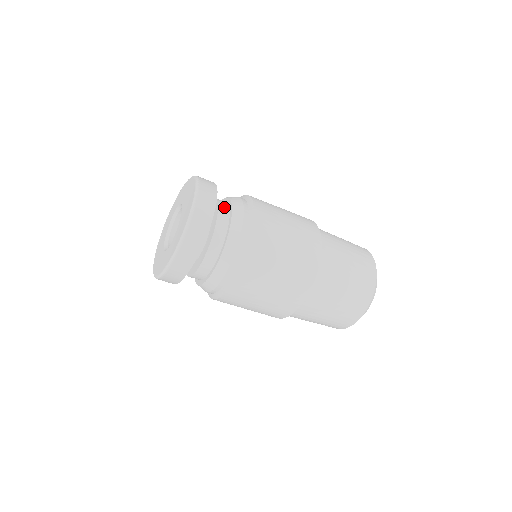
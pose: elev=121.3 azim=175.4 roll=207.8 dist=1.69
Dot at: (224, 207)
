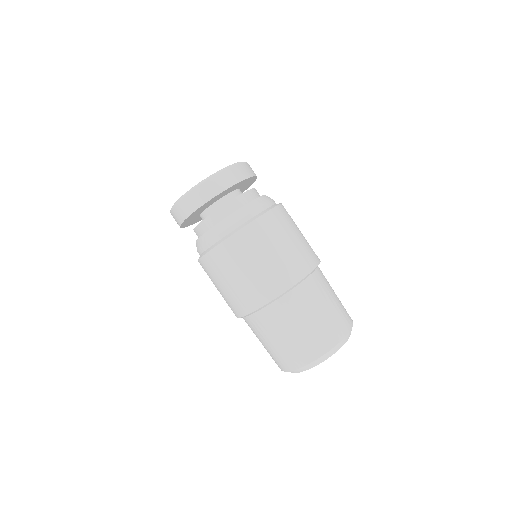
Dot at: (230, 208)
